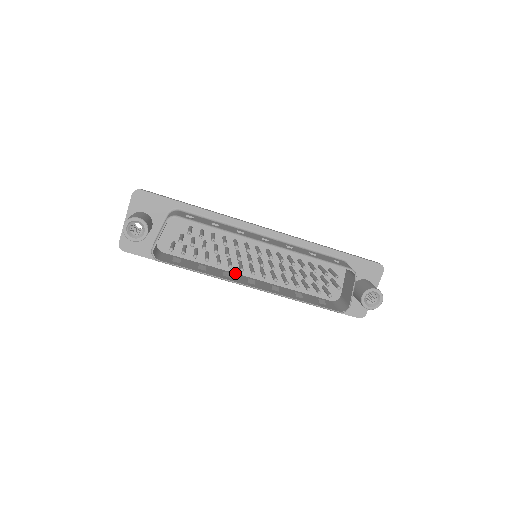
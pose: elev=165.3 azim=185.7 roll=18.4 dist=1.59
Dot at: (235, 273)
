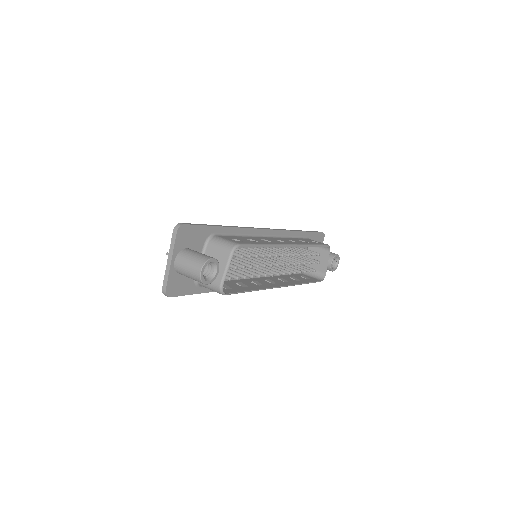
Dot at: (250, 278)
